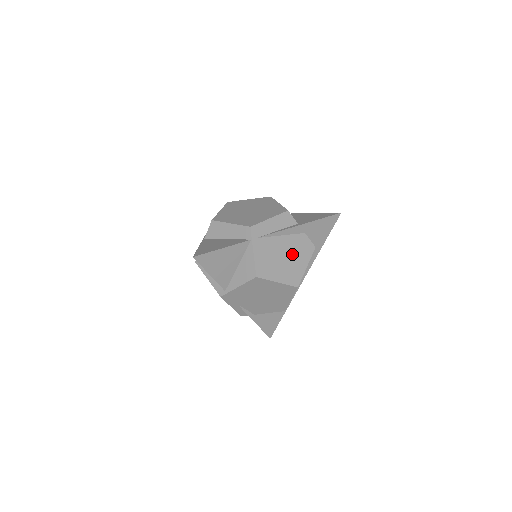
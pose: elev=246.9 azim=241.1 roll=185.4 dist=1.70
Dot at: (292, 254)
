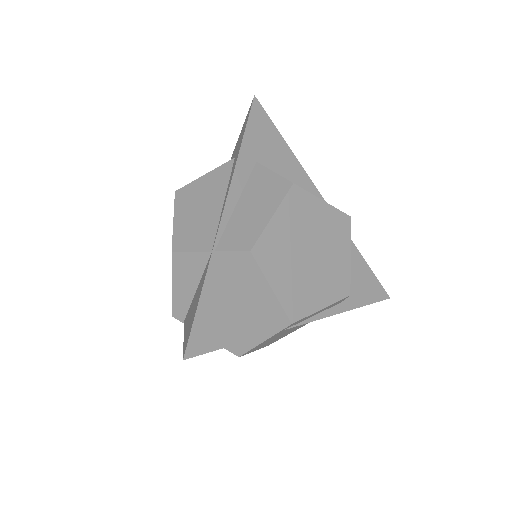
Dot at: (299, 326)
